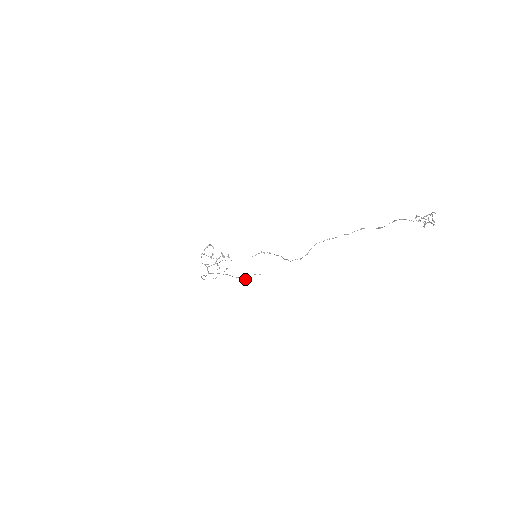
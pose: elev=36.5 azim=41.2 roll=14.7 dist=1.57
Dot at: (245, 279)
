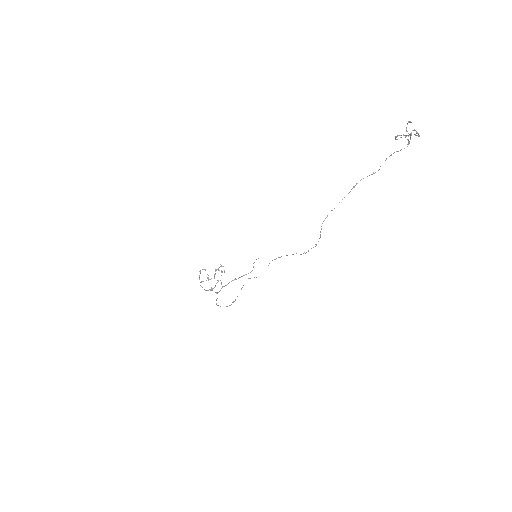
Dot at: occluded
